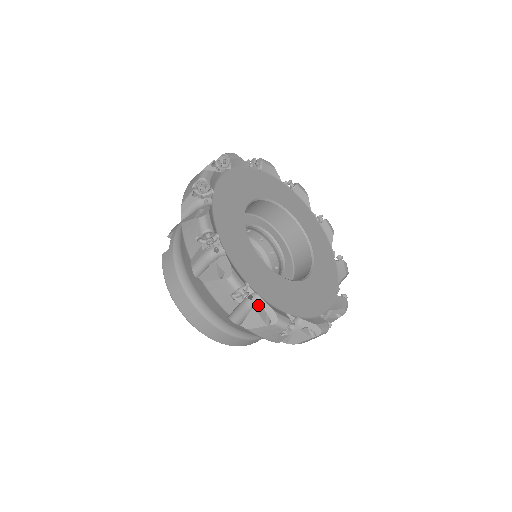
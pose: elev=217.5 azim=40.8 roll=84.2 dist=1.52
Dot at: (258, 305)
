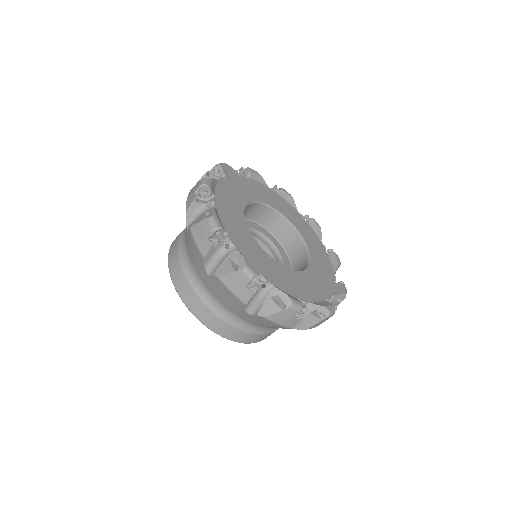
Dot at: (232, 253)
